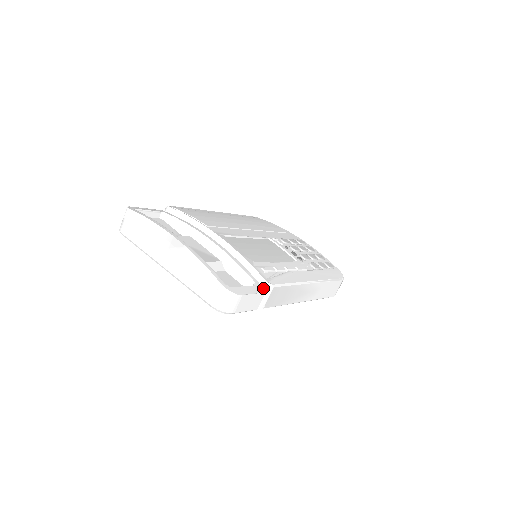
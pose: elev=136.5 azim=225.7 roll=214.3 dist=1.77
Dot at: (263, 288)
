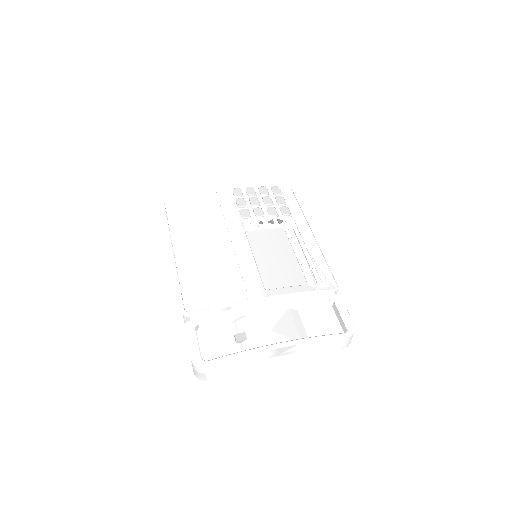
Dot at: (335, 294)
